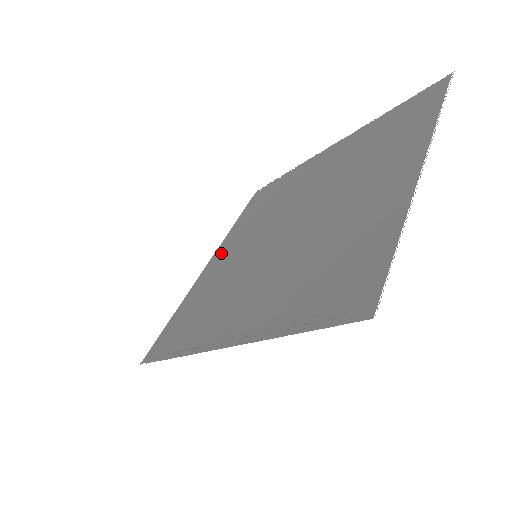
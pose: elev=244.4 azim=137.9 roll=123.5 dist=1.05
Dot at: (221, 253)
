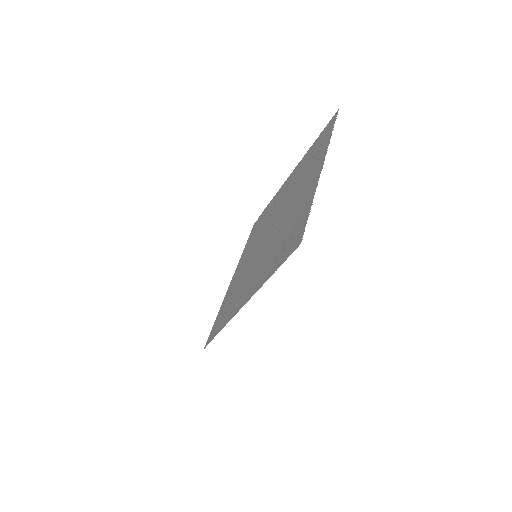
Dot at: (238, 268)
